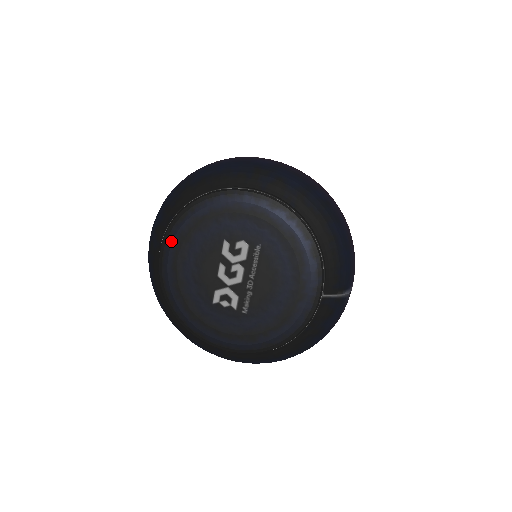
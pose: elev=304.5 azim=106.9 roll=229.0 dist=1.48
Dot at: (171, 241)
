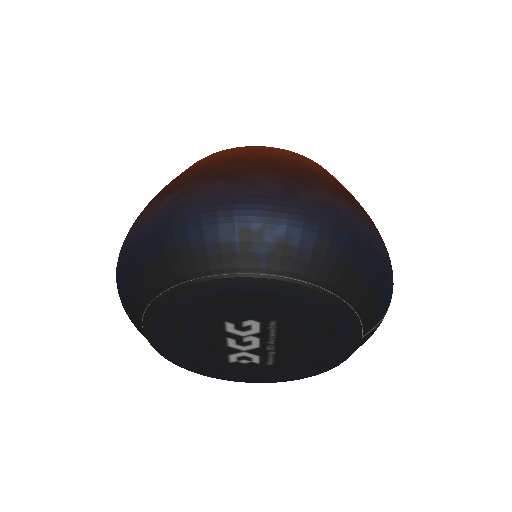
Dot at: (155, 328)
